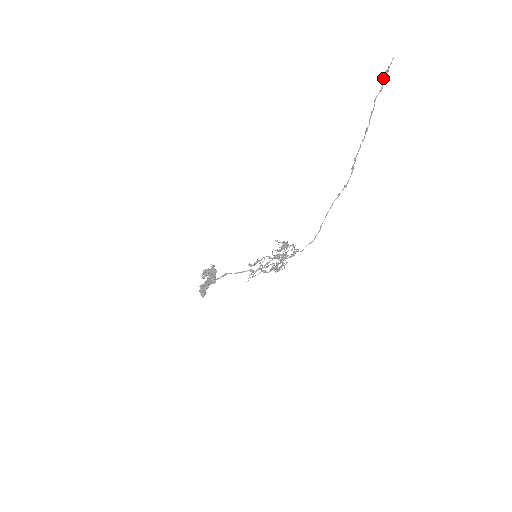
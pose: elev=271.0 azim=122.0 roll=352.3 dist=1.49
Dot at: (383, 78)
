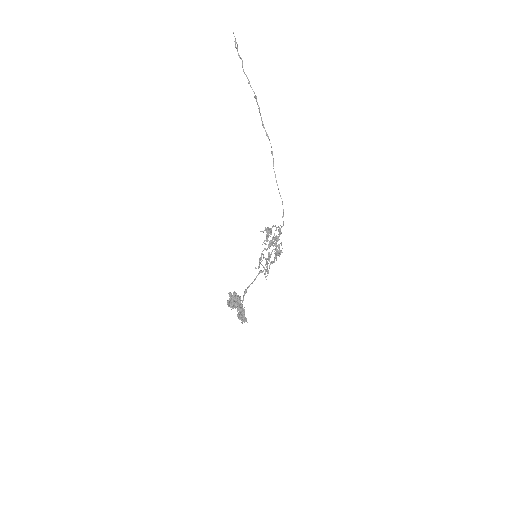
Dot at: occluded
